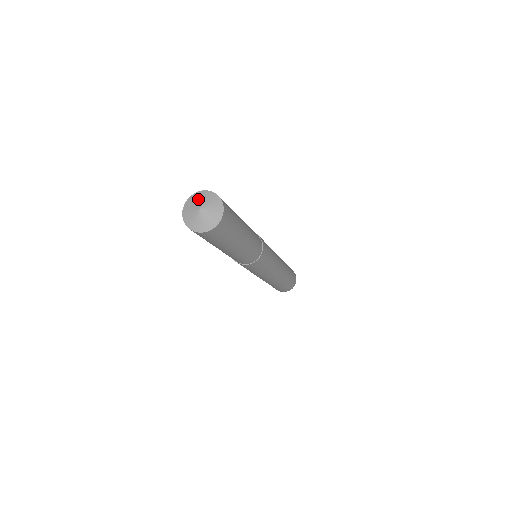
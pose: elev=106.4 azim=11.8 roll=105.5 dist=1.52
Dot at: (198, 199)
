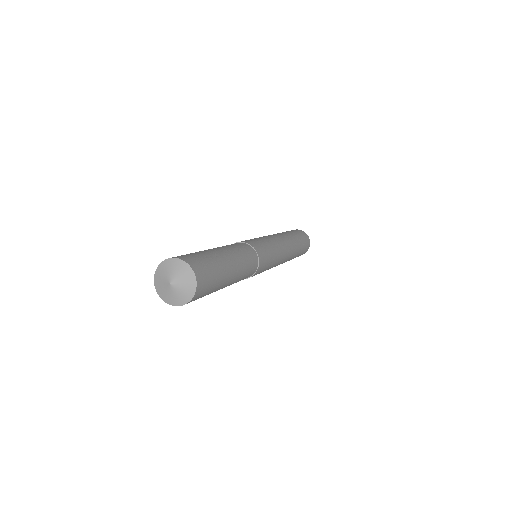
Dot at: (176, 270)
